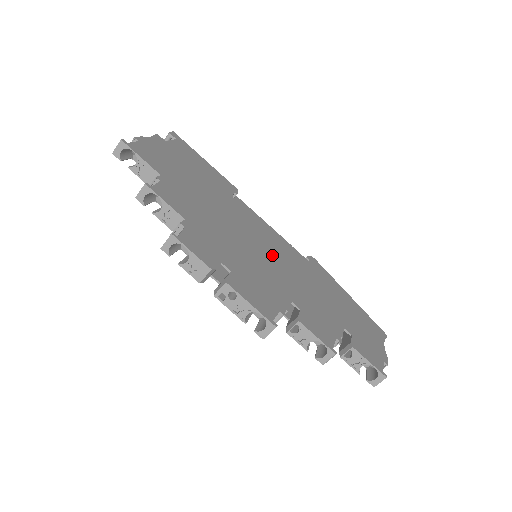
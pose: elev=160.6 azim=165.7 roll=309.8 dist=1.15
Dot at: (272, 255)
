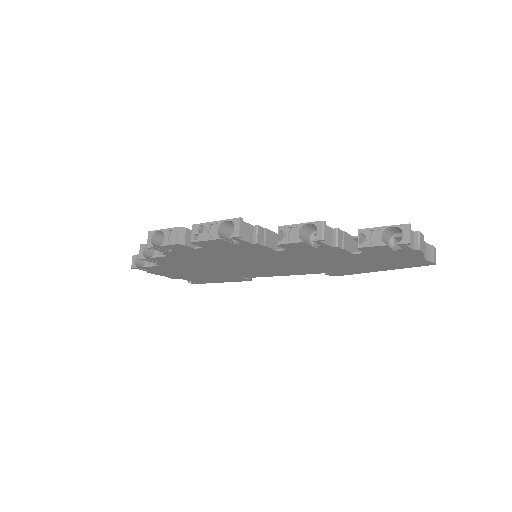
Dot at: occluded
